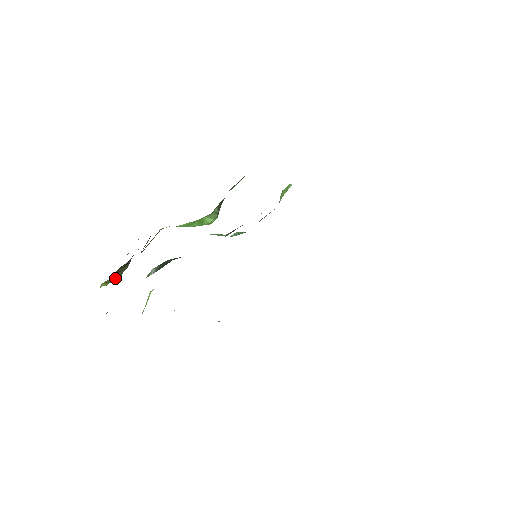
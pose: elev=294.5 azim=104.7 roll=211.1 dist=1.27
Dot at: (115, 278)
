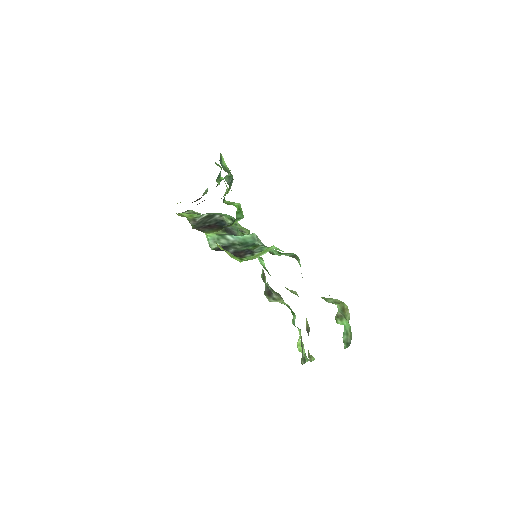
Dot at: occluded
